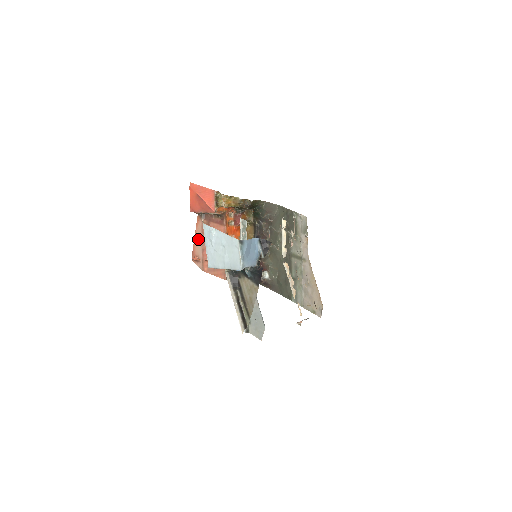
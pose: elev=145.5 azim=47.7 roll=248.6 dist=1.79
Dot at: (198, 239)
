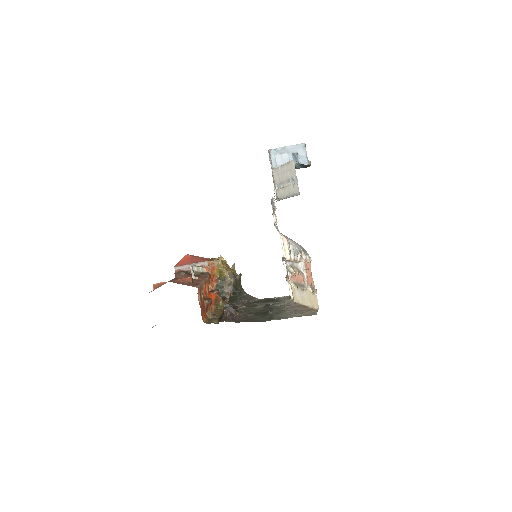
Dot at: occluded
